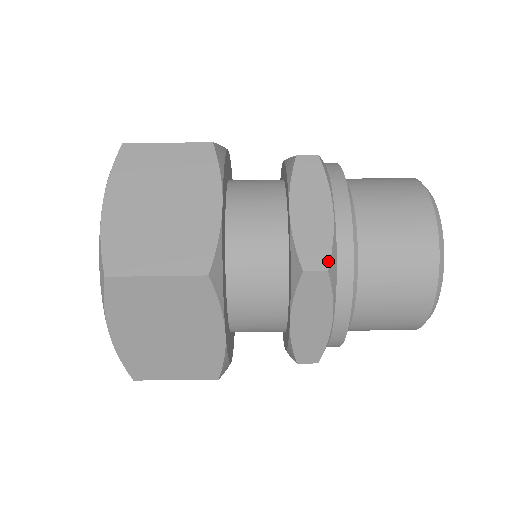
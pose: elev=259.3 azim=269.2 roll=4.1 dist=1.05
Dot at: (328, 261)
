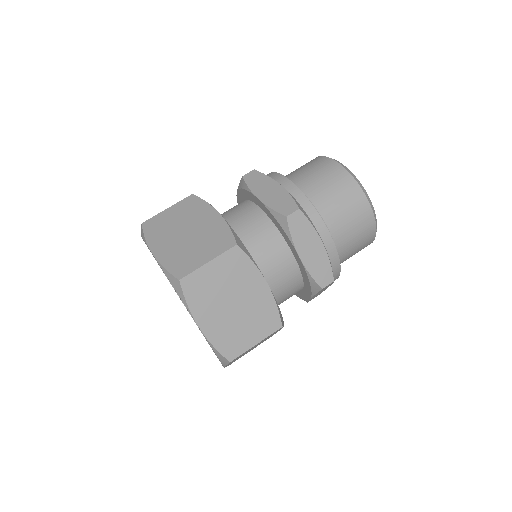
Dot at: occluded
